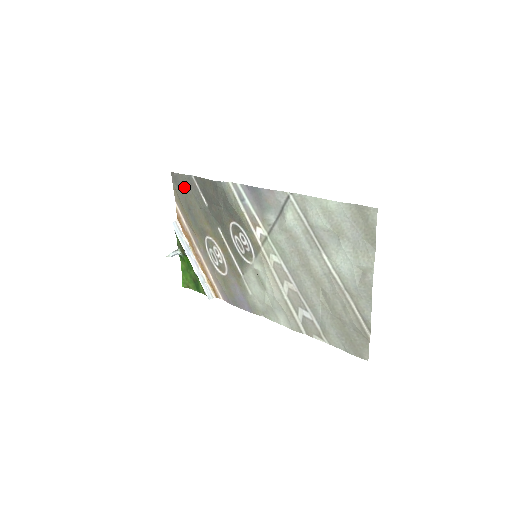
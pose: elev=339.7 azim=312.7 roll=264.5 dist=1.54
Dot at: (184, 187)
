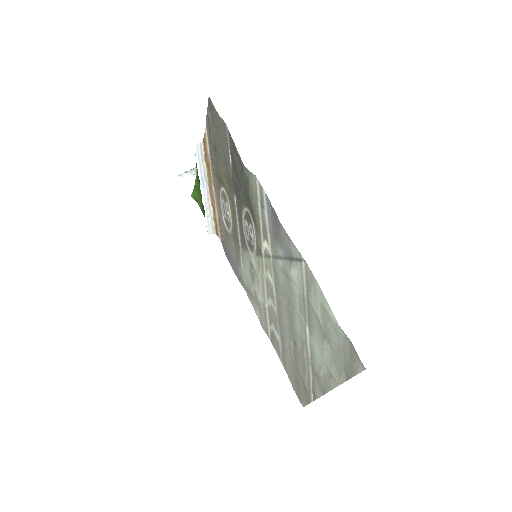
Dot at: (216, 126)
